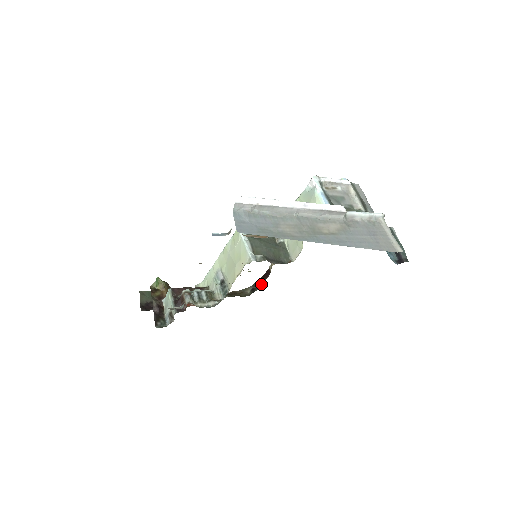
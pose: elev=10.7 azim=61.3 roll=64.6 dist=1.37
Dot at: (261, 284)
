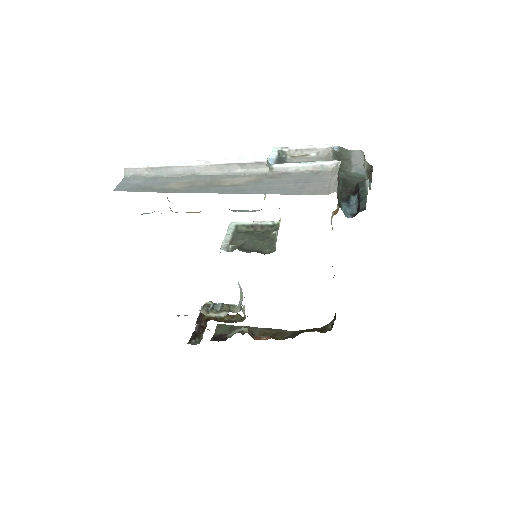
Dot at: occluded
